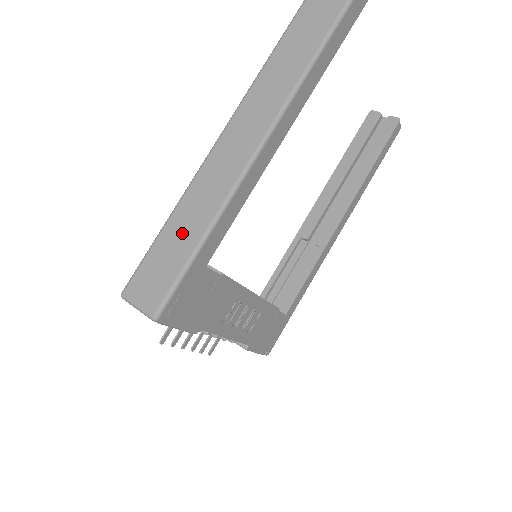
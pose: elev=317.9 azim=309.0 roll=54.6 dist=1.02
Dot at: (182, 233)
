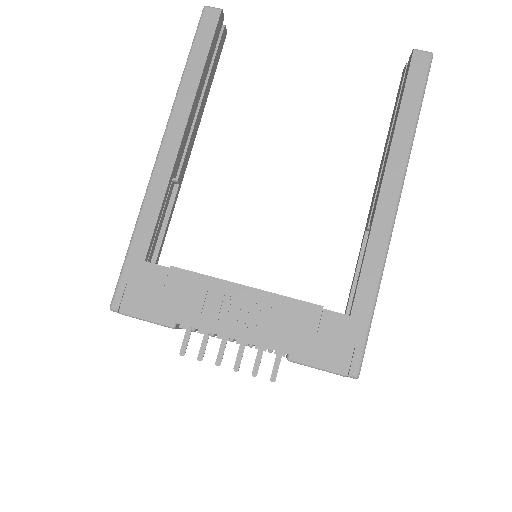
Dot at: occluded
